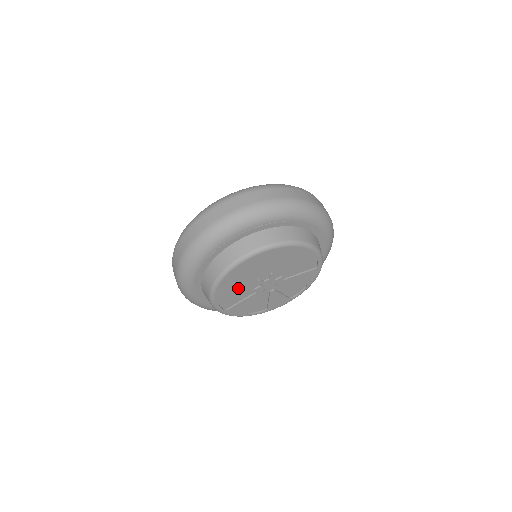
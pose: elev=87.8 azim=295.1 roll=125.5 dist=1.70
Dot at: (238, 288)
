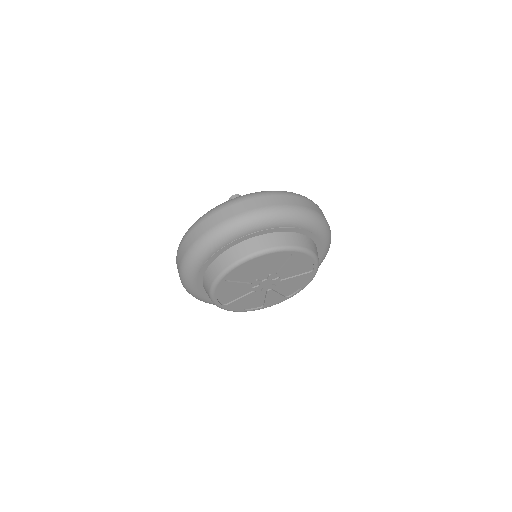
Dot at: (237, 286)
